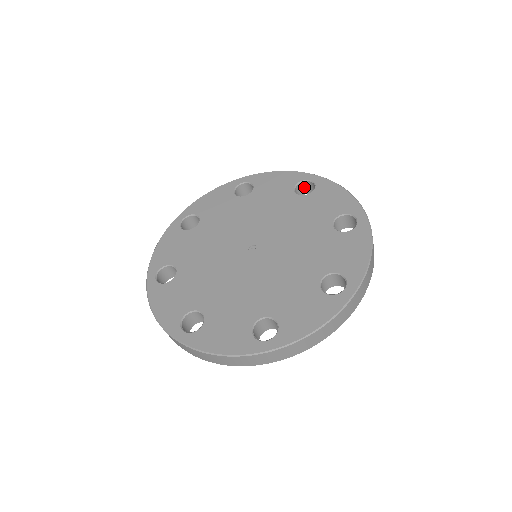
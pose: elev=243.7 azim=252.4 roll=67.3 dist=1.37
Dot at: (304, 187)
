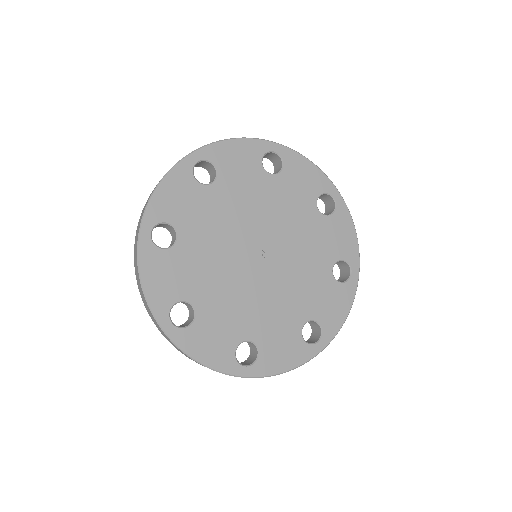
Dot at: (323, 196)
